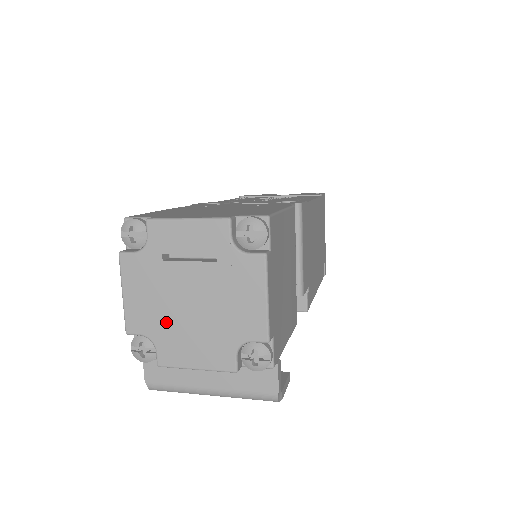
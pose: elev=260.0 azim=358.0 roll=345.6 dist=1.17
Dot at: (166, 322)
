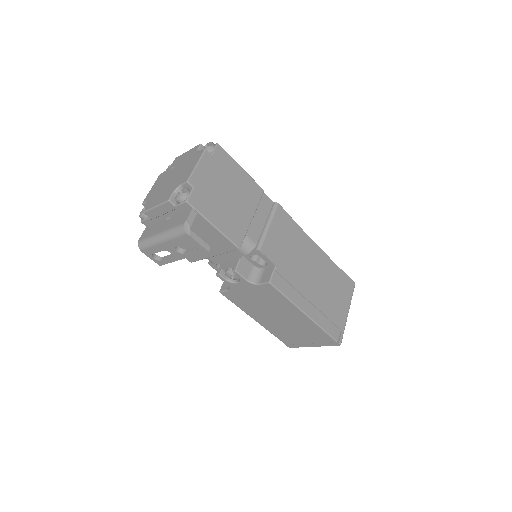
Dot at: (158, 192)
